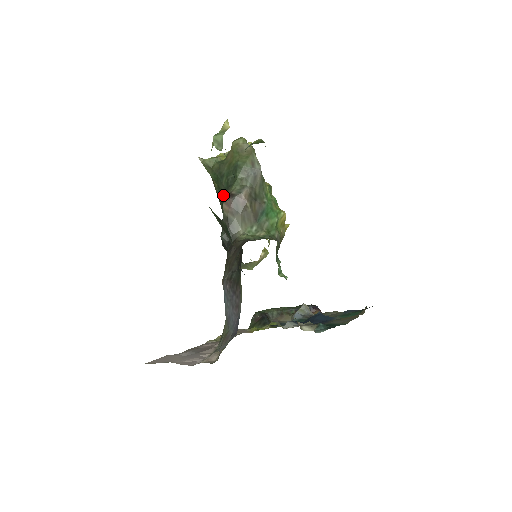
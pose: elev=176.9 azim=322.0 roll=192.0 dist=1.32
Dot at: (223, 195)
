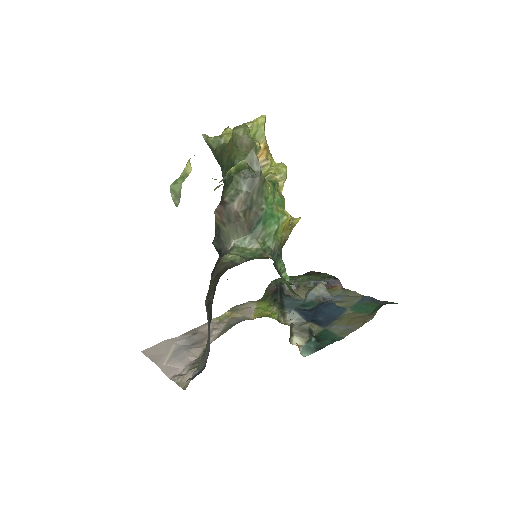
Dot at: occluded
